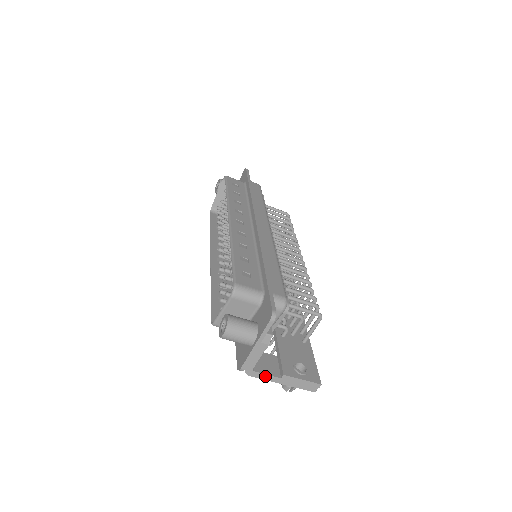
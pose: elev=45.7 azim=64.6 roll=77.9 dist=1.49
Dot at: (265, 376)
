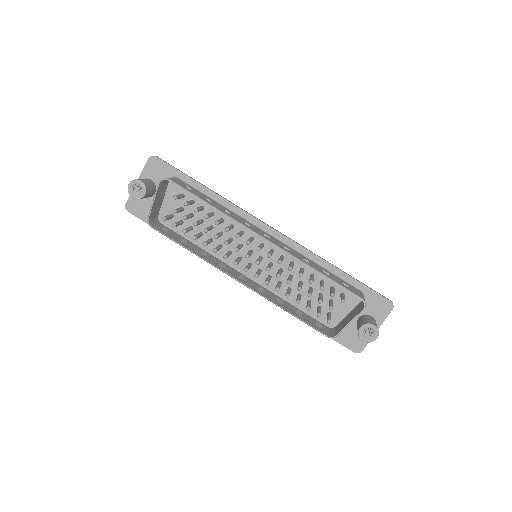
Dot at: occluded
